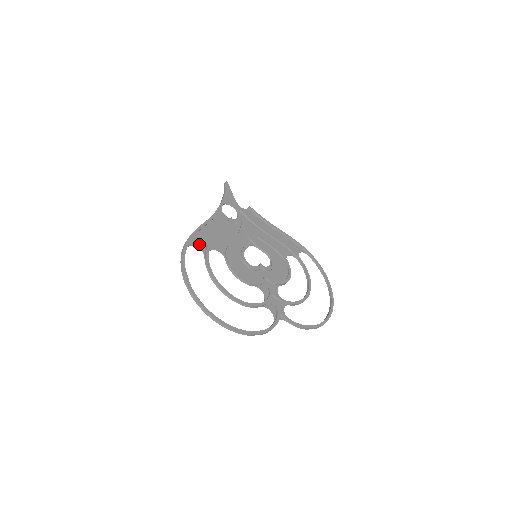
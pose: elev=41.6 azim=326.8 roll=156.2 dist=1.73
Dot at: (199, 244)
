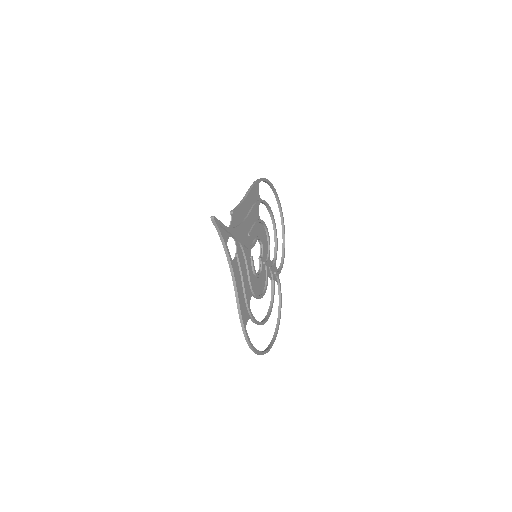
Dot at: (246, 319)
